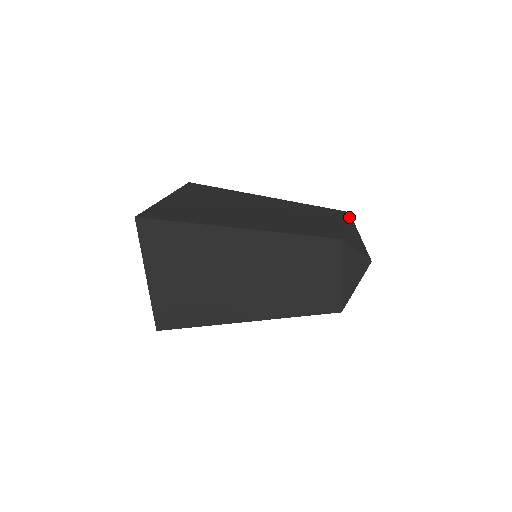
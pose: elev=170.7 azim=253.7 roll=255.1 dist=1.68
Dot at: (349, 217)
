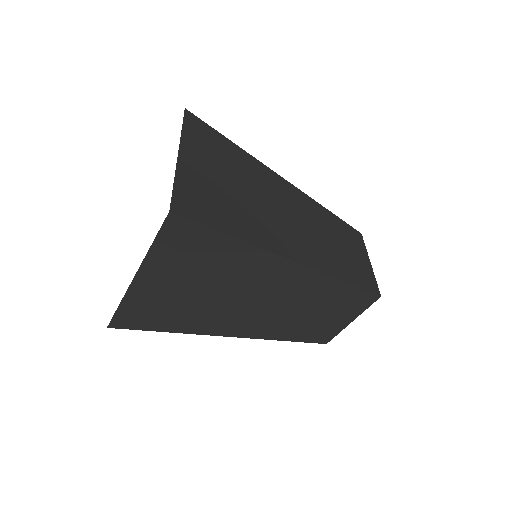
Dot at: occluded
